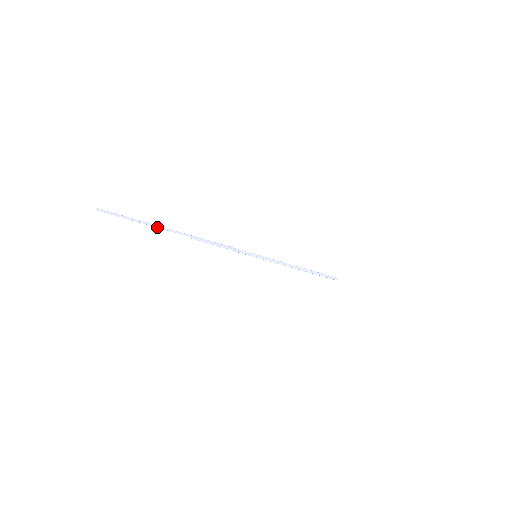
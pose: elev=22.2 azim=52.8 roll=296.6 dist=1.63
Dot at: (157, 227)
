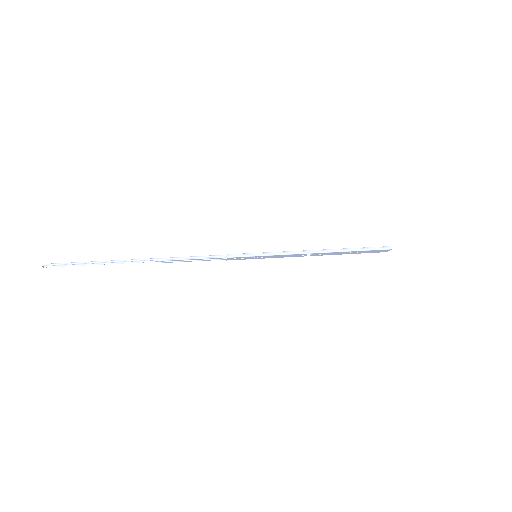
Dot at: (113, 262)
